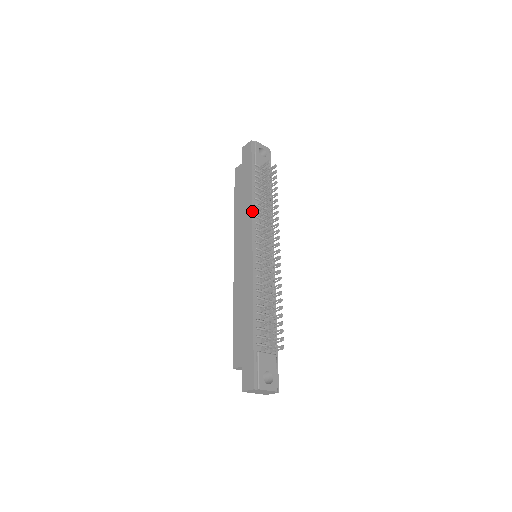
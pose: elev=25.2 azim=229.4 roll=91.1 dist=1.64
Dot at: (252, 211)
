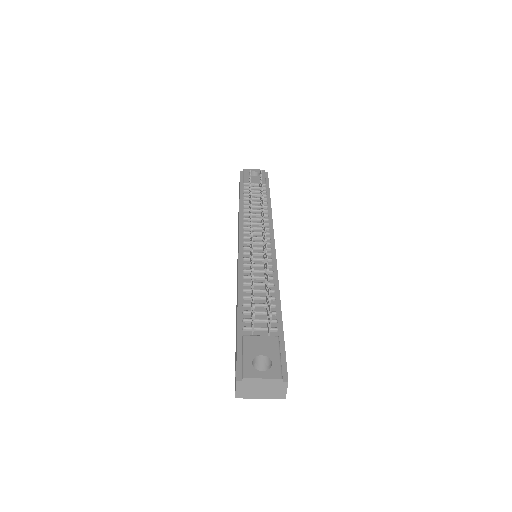
Dot at: (239, 216)
